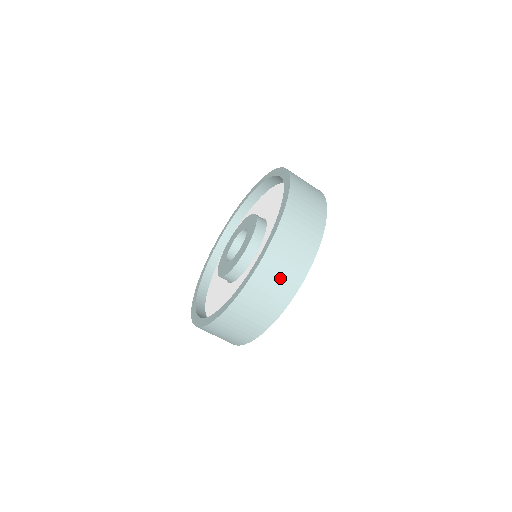
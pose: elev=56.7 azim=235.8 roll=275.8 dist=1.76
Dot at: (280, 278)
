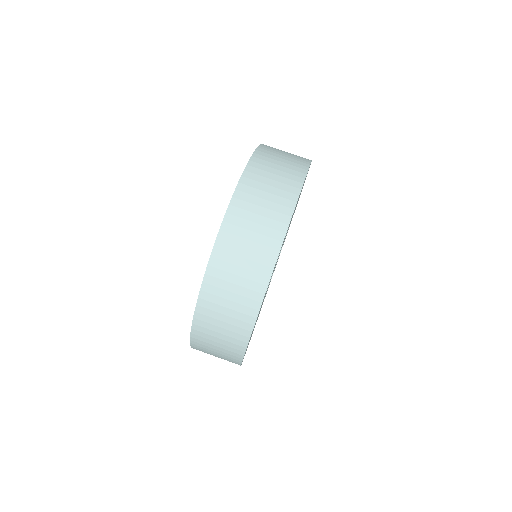
Dot at: occluded
